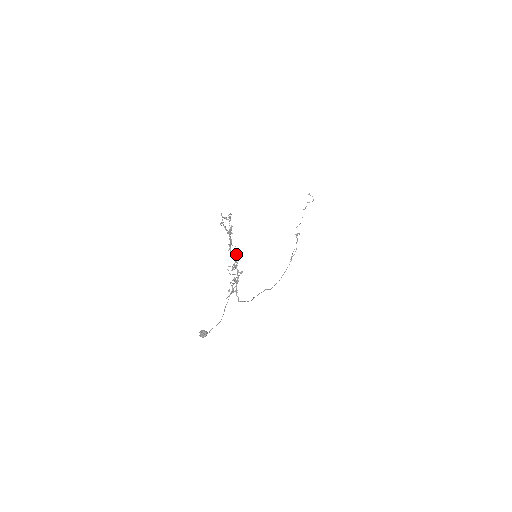
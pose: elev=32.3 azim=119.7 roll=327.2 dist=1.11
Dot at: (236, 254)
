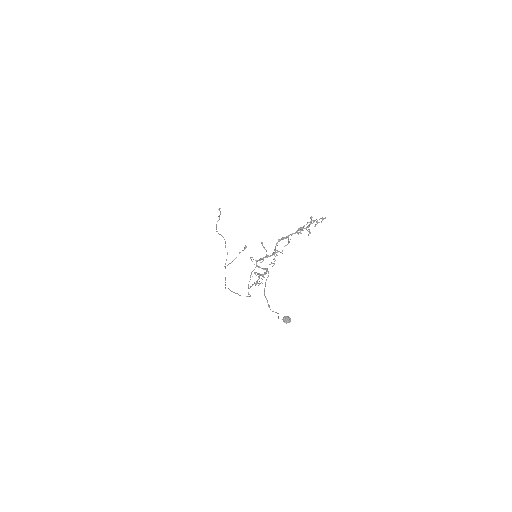
Dot at: occluded
